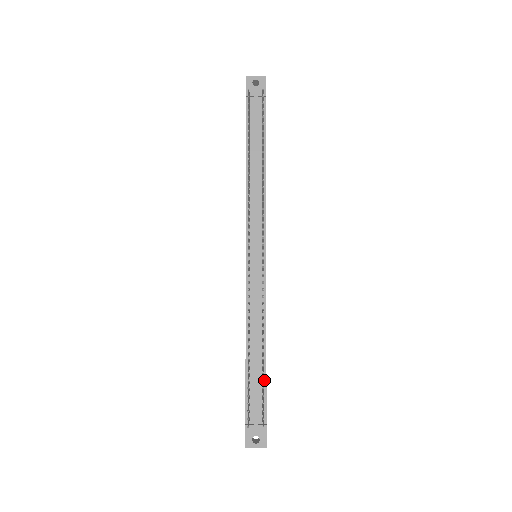
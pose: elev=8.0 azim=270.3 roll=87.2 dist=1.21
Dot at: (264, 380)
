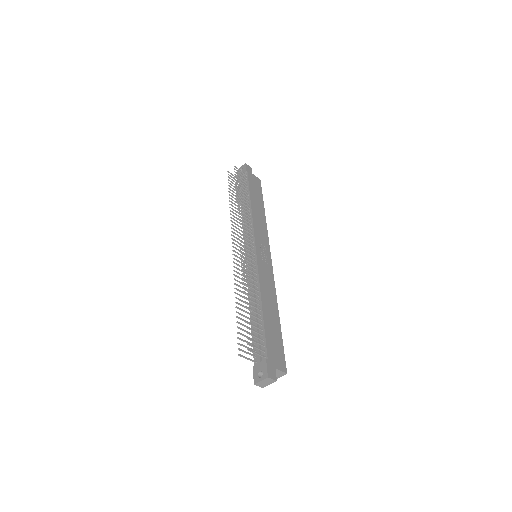
Dot at: (263, 328)
